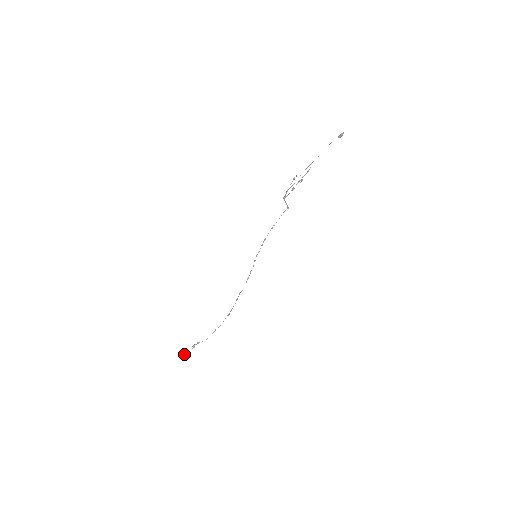
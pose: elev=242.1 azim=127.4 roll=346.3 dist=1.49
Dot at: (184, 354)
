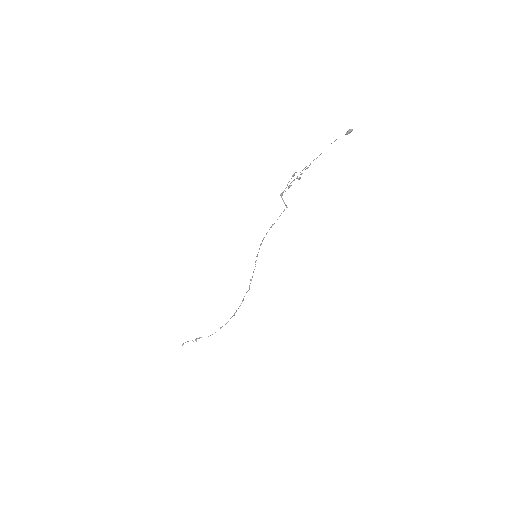
Dot at: (182, 344)
